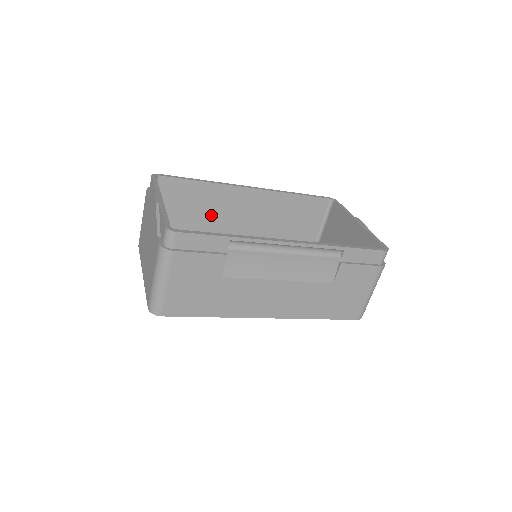
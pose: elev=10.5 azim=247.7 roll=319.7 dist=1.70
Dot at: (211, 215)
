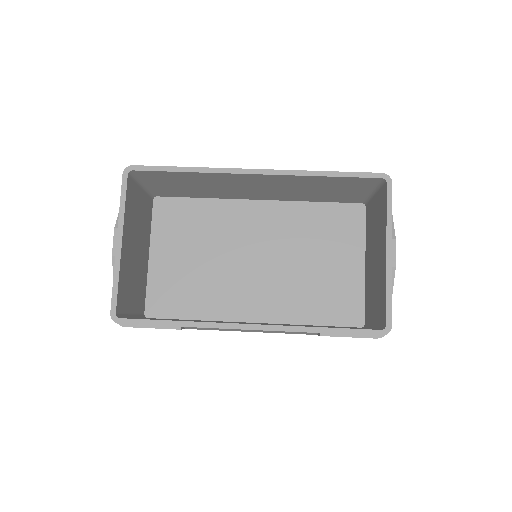
Dot at: (215, 186)
